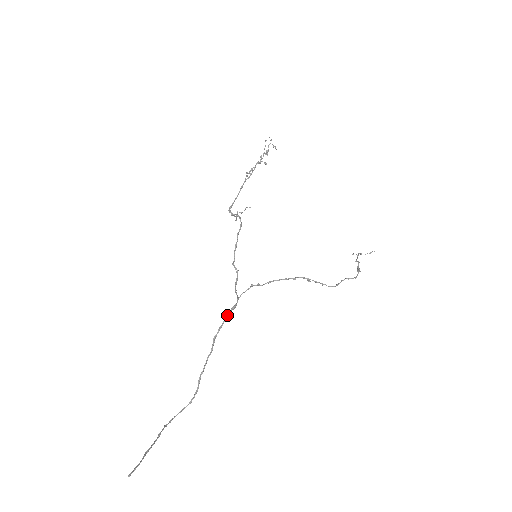
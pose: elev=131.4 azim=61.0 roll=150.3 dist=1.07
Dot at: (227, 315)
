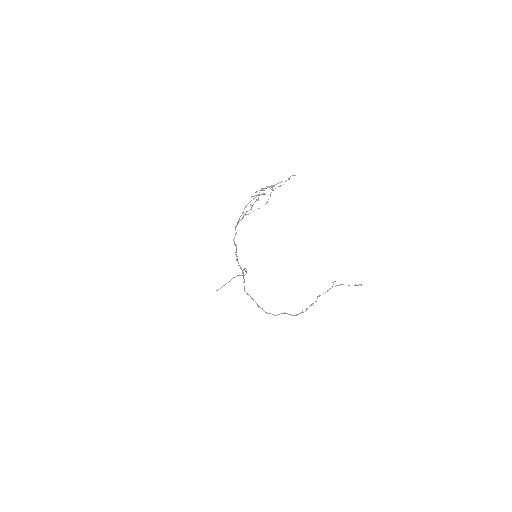
Dot at: occluded
